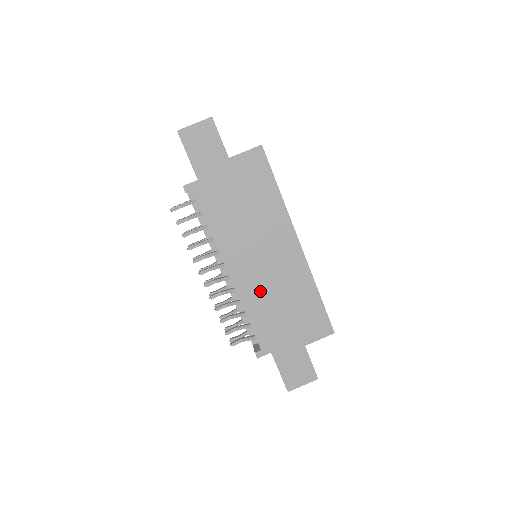
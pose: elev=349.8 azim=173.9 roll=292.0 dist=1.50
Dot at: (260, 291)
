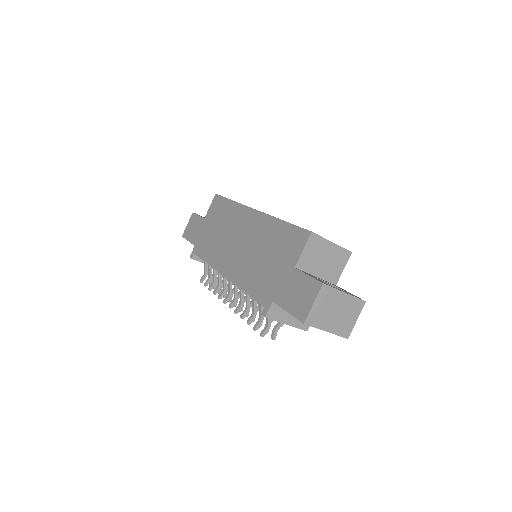
Dot at: (245, 265)
